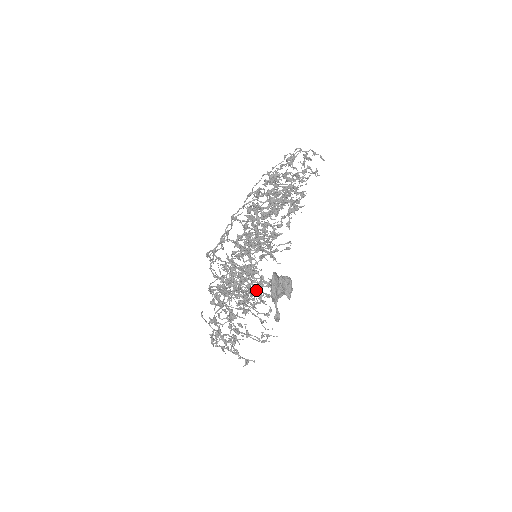
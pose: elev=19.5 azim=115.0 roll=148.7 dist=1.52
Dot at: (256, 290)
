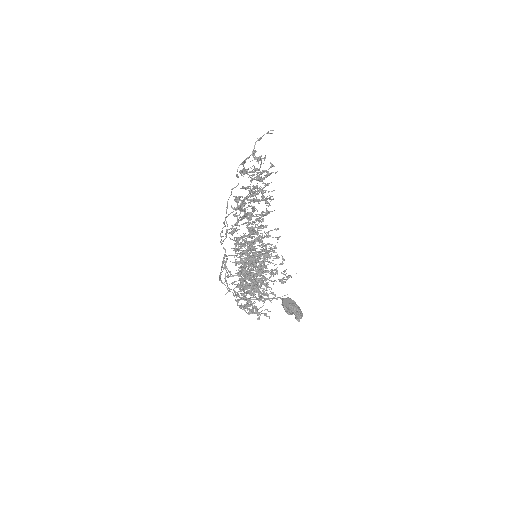
Dot at: occluded
